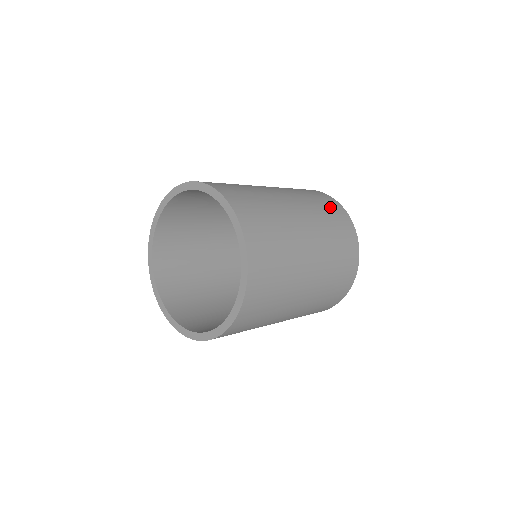
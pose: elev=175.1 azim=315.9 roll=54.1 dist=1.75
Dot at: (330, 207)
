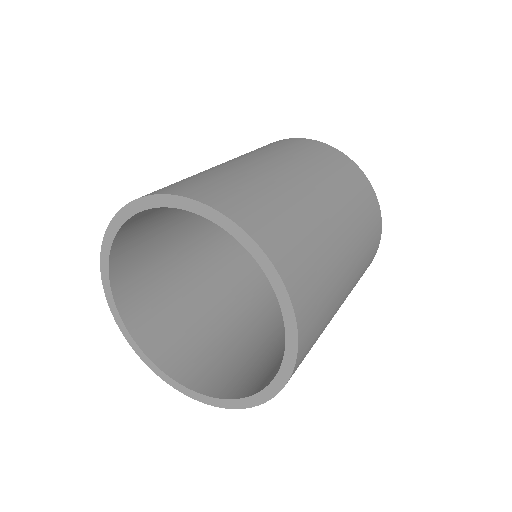
Dot at: (289, 144)
